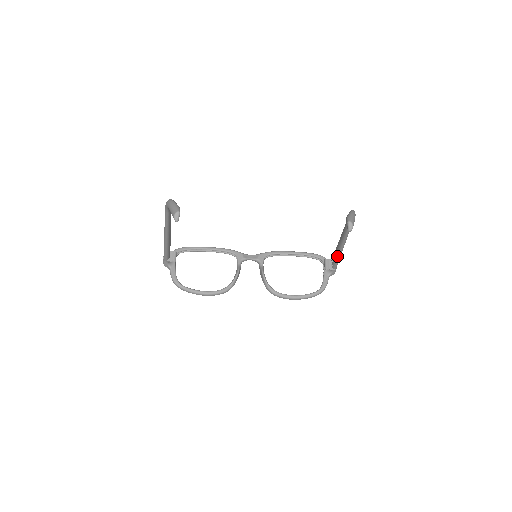
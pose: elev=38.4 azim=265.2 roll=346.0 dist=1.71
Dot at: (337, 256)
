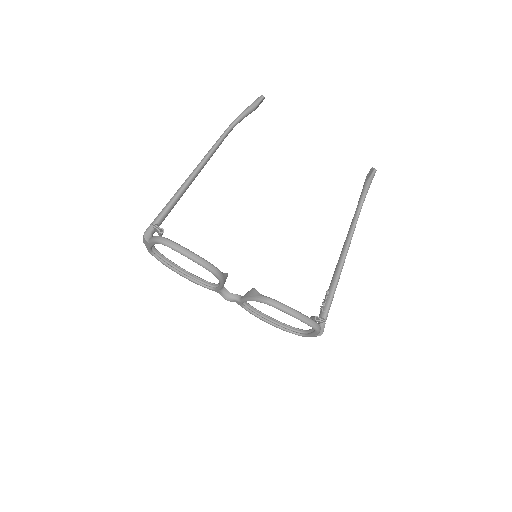
Dot at: (334, 285)
